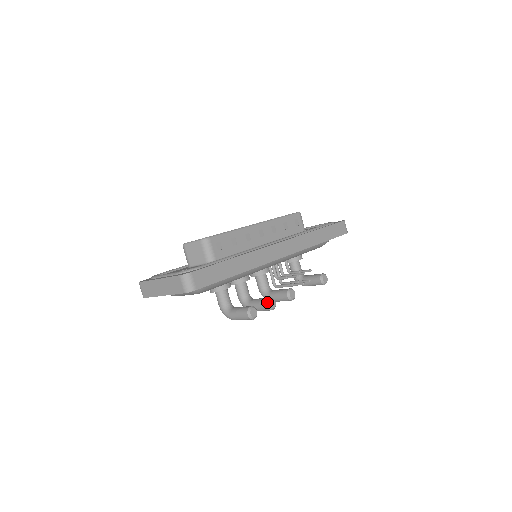
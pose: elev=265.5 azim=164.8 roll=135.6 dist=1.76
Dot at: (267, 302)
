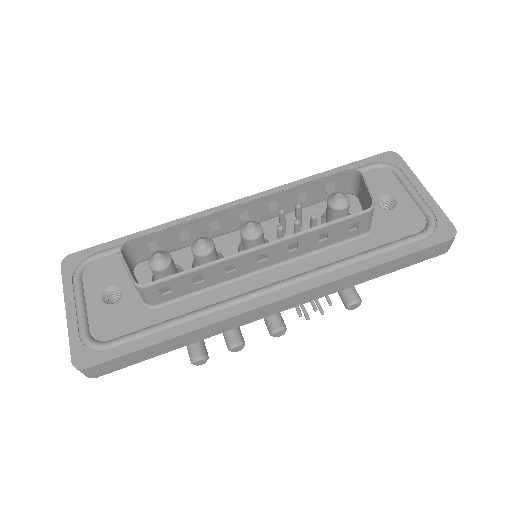
Dot at: (229, 348)
